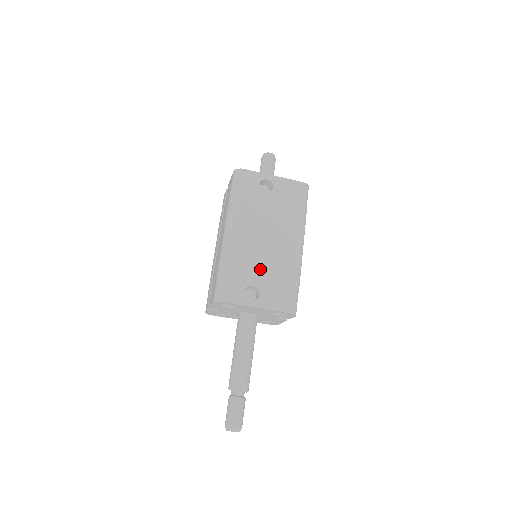
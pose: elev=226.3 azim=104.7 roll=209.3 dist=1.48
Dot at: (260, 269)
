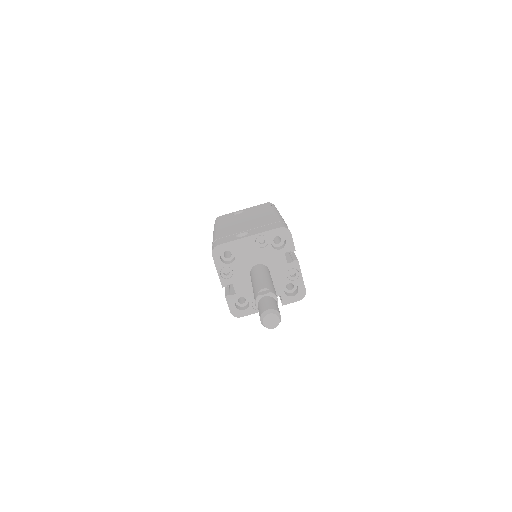
Dot at: (245, 228)
